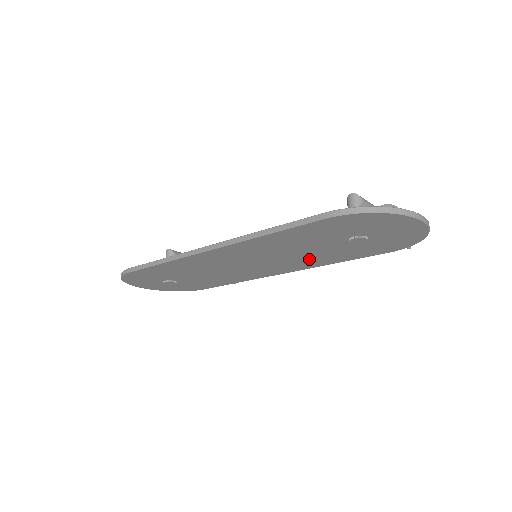
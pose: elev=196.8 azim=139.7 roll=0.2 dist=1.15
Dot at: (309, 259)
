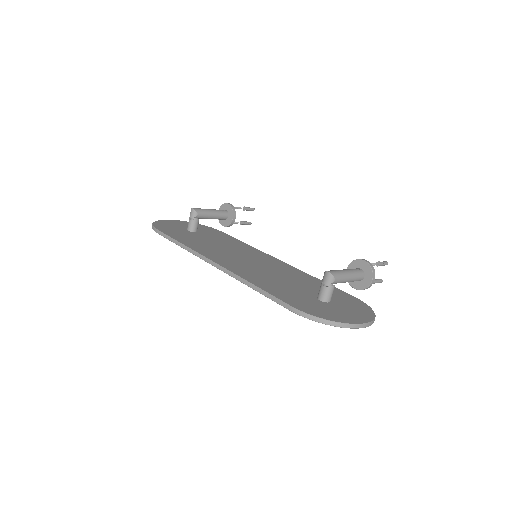
Dot at: occluded
